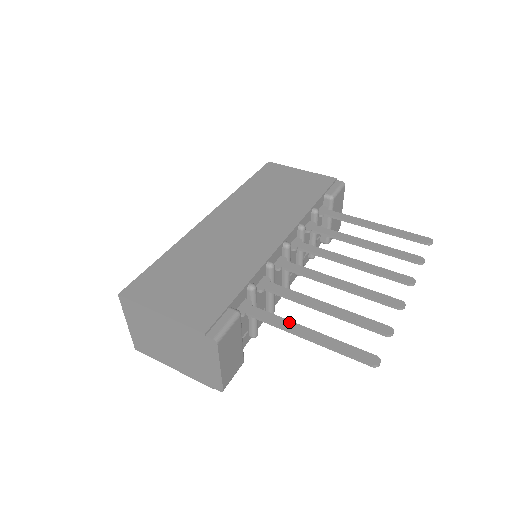
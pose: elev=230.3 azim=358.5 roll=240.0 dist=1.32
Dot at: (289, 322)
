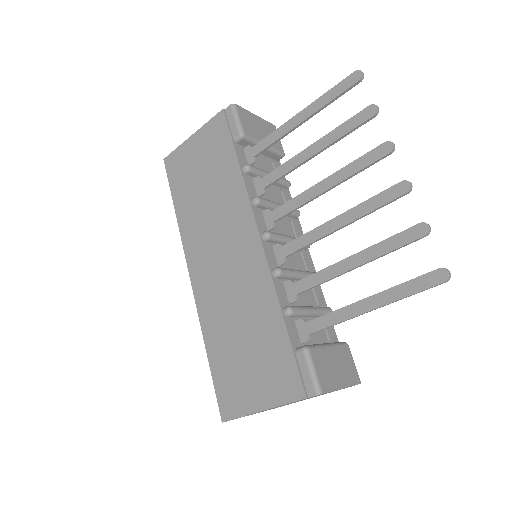
Dot at: (345, 309)
